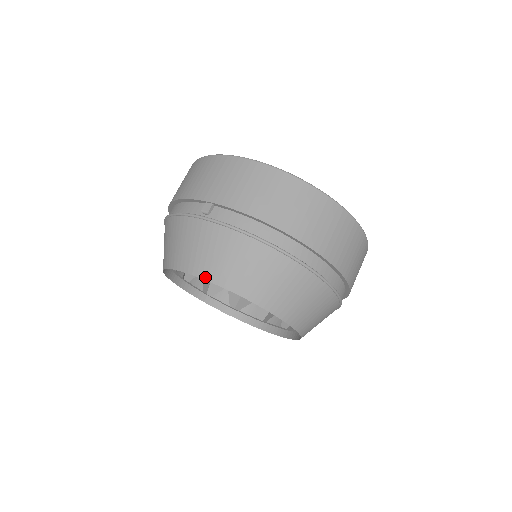
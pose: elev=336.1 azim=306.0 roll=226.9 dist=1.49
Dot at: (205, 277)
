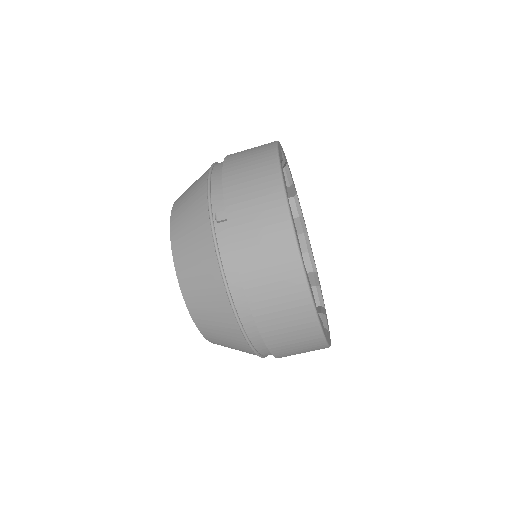
Dot at: (175, 257)
